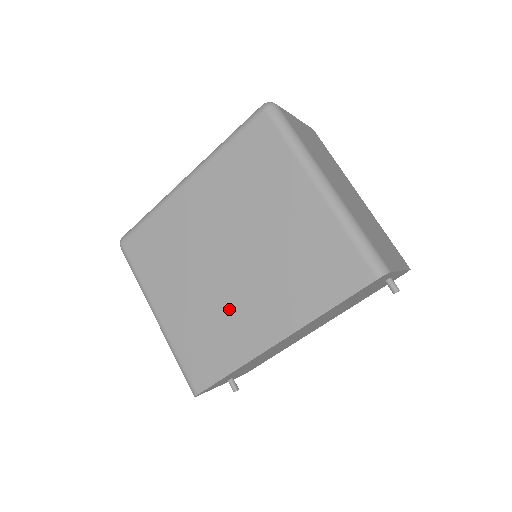
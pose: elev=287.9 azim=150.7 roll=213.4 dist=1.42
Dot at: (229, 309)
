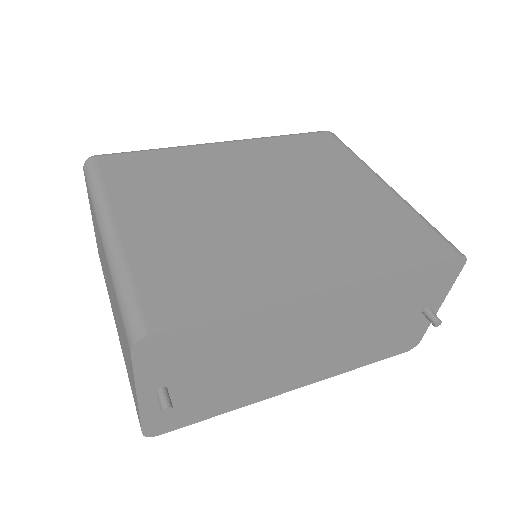
Dot at: (252, 243)
